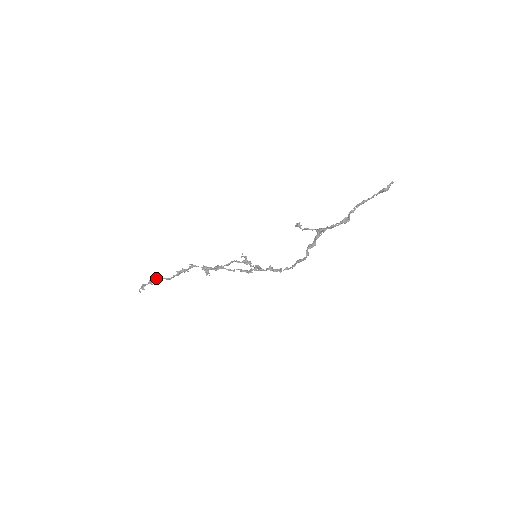
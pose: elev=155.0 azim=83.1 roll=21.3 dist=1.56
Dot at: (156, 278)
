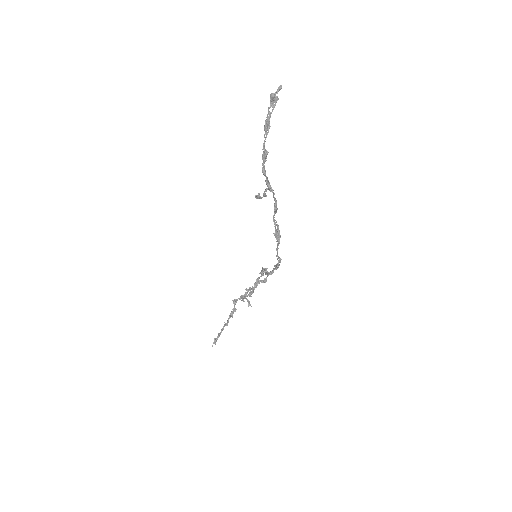
Dot at: (222, 329)
